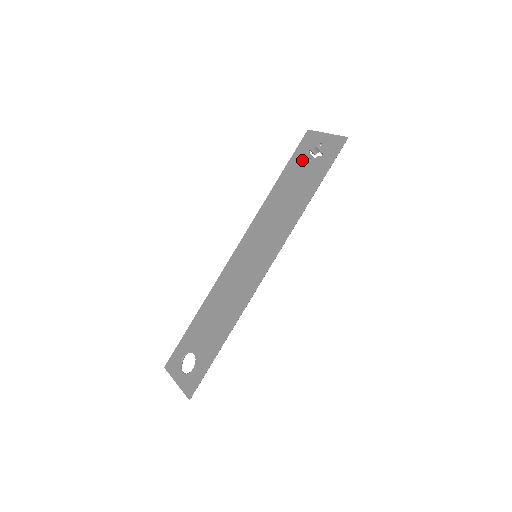
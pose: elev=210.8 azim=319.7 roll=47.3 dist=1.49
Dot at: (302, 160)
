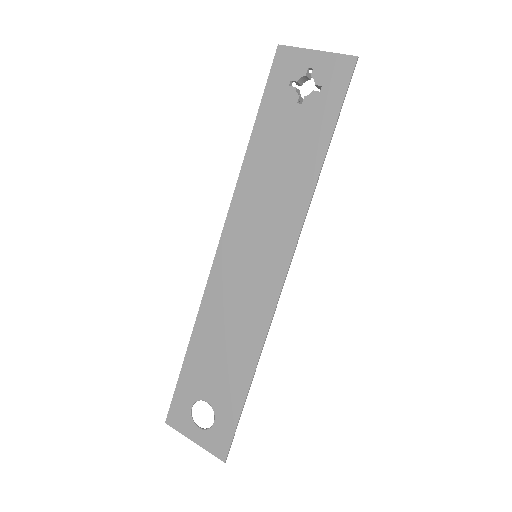
Dot at: (286, 99)
